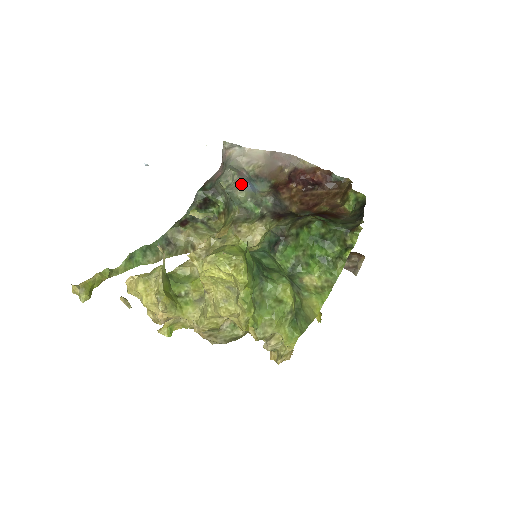
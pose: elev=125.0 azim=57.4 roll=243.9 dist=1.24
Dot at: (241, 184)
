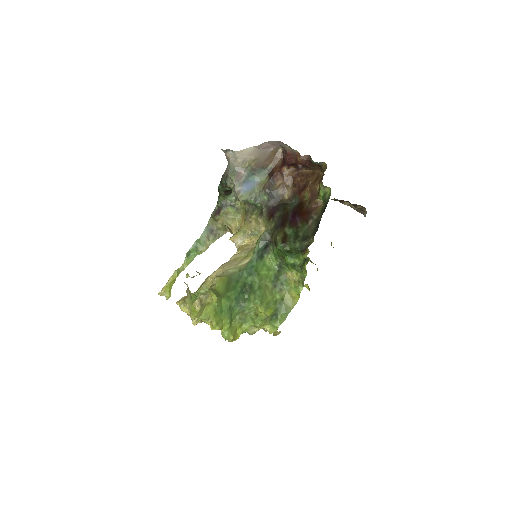
Dot at: (238, 192)
